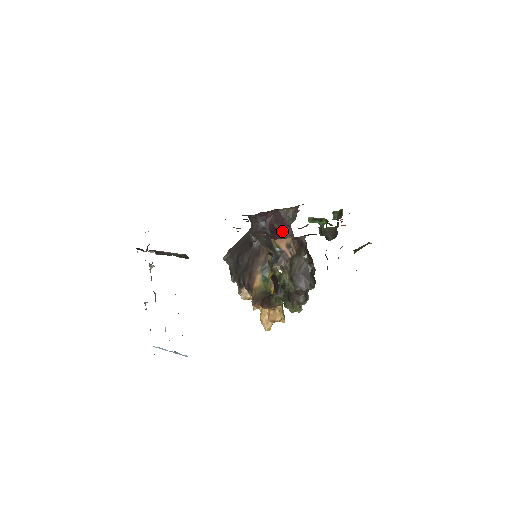
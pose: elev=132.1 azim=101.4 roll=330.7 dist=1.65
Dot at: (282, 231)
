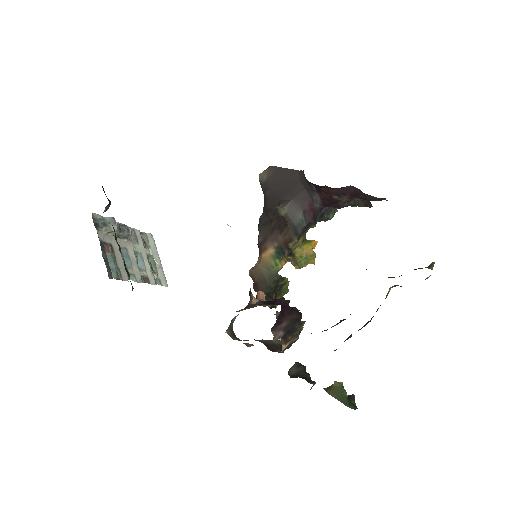
Dot at: (351, 199)
